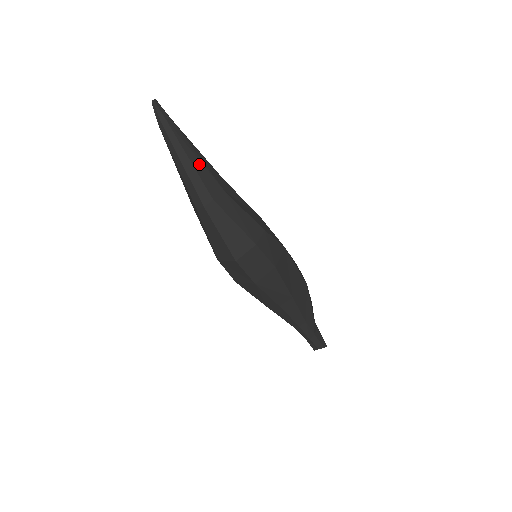
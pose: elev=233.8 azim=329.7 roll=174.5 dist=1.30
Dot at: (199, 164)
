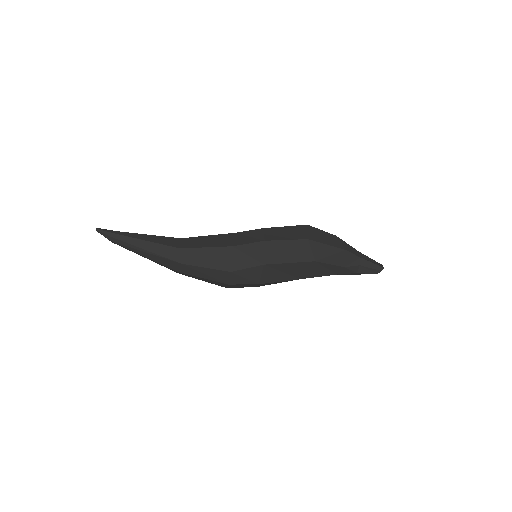
Dot at: (152, 256)
